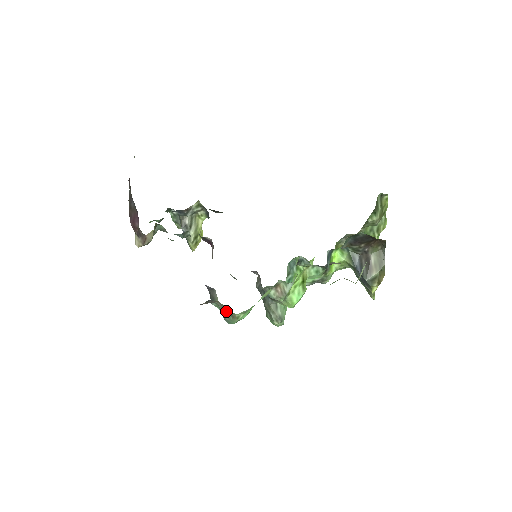
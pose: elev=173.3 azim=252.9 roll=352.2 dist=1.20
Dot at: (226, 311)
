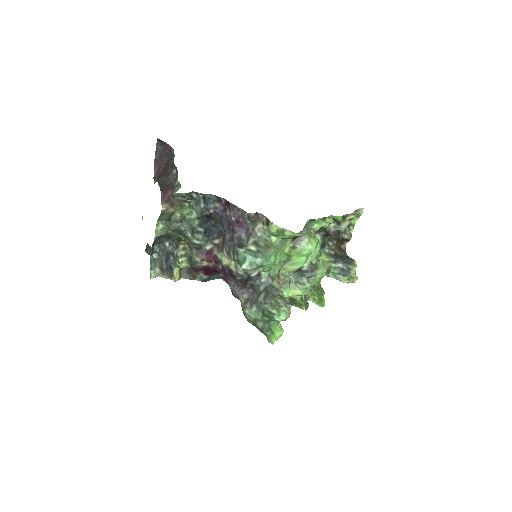
Dot at: (261, 244)
